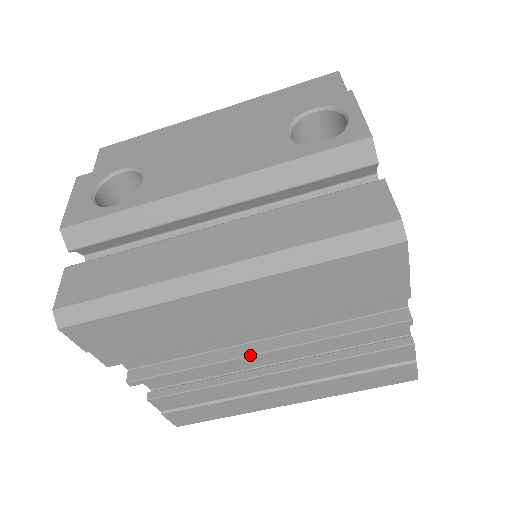
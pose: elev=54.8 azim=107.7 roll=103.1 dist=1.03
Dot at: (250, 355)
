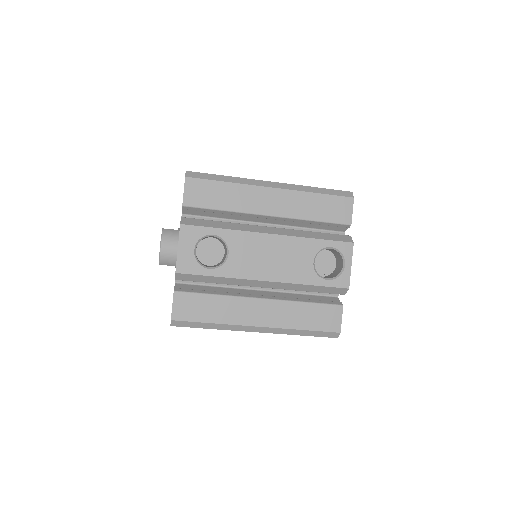
Dot at: occluded
